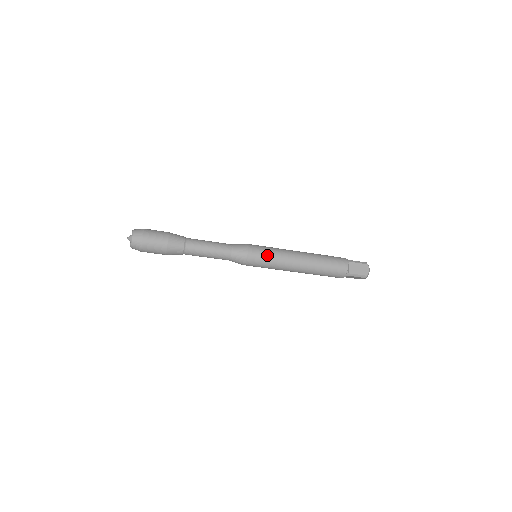
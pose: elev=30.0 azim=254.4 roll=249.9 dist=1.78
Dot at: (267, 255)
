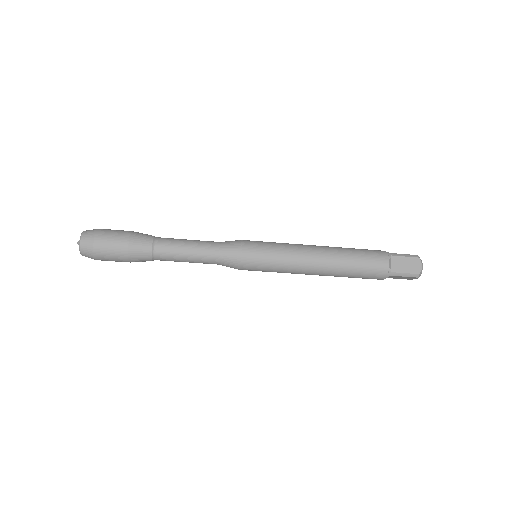
Dot at: (270, 254)
